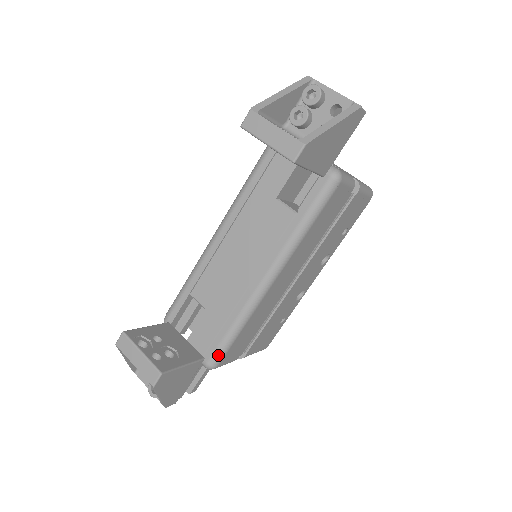
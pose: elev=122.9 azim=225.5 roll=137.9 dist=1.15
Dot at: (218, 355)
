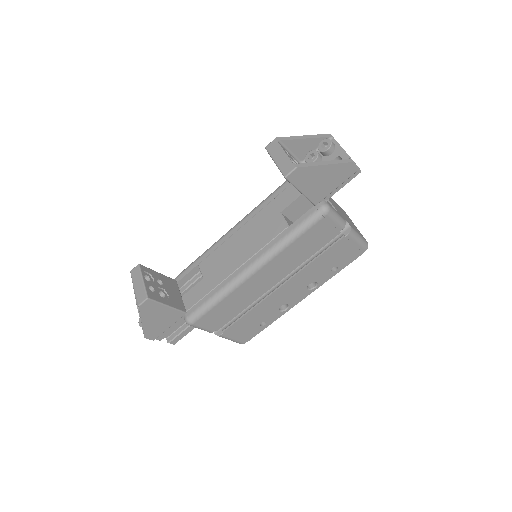
Dot at: (196, 314)
